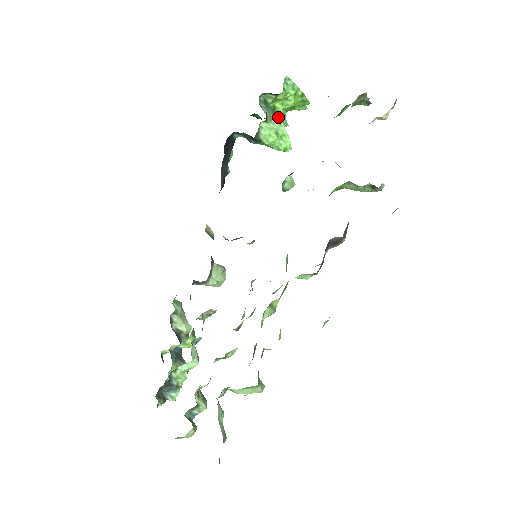
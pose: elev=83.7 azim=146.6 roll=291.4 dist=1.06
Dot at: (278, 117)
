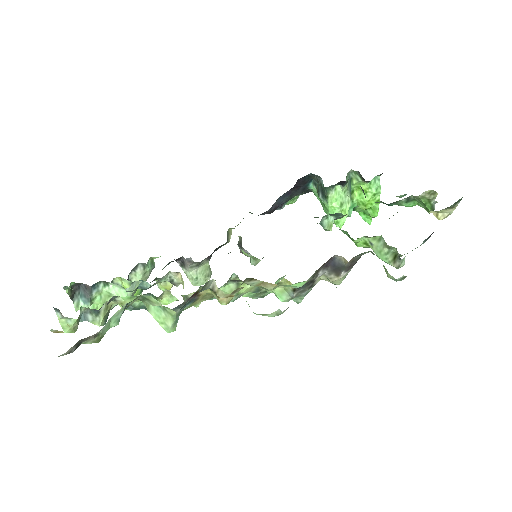
Dot at: occluded
